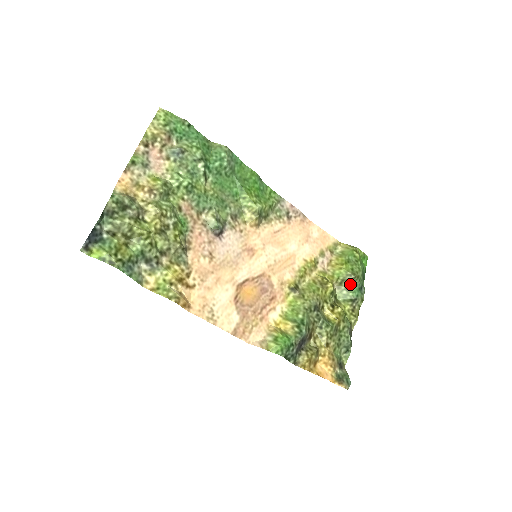
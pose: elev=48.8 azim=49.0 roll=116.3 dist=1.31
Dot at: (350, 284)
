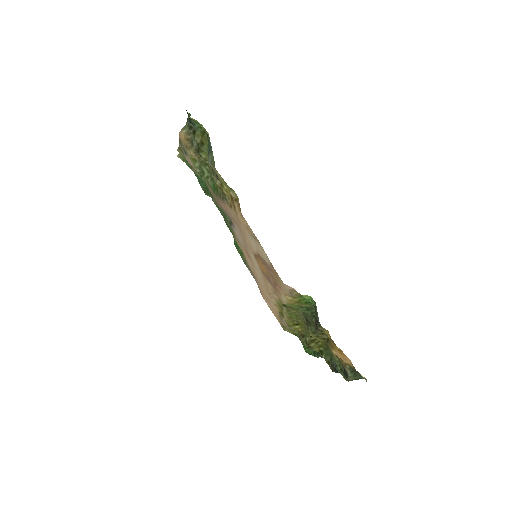
Dot at: occluded
